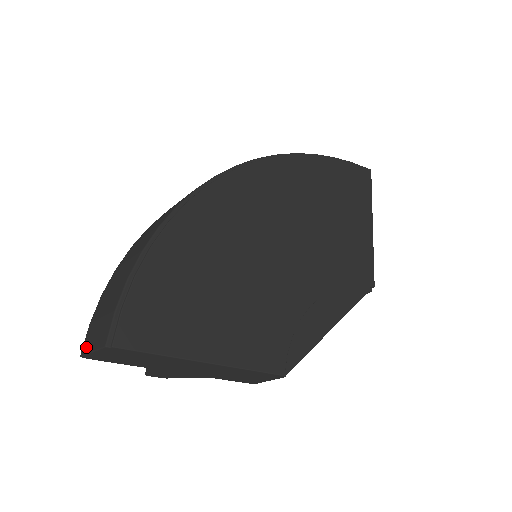
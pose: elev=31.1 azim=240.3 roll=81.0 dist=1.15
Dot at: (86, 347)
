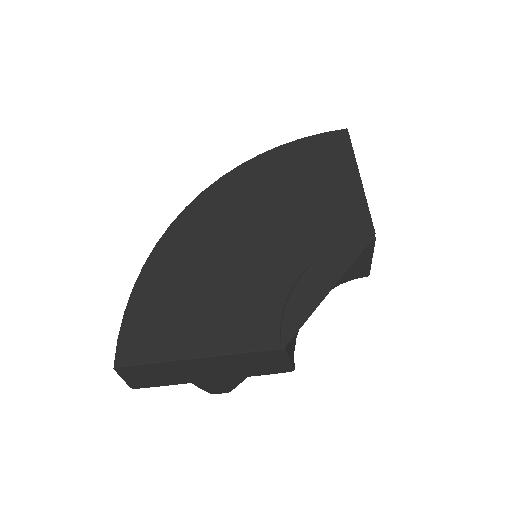
Dot at: occluded
